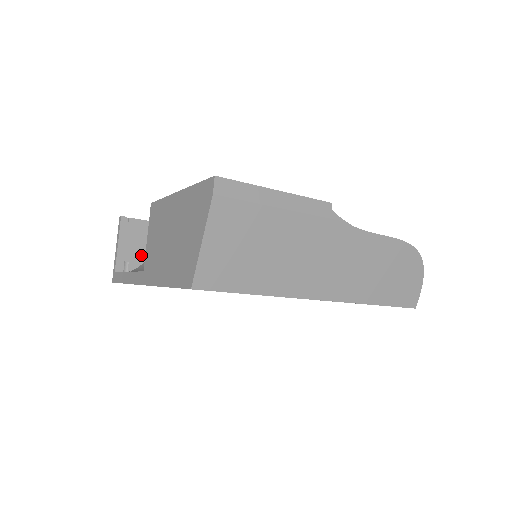
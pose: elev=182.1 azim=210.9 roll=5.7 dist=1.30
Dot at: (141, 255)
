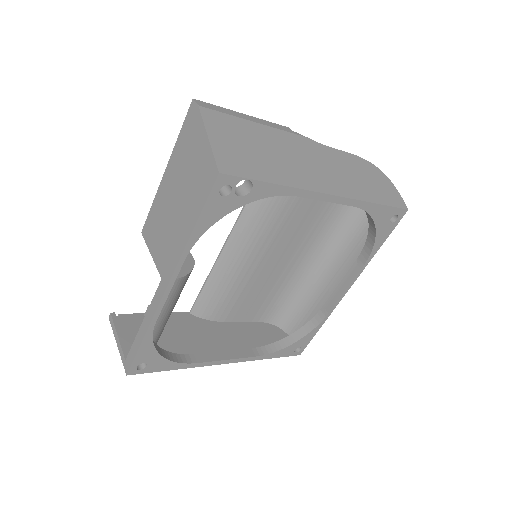
Dot at: occluded
